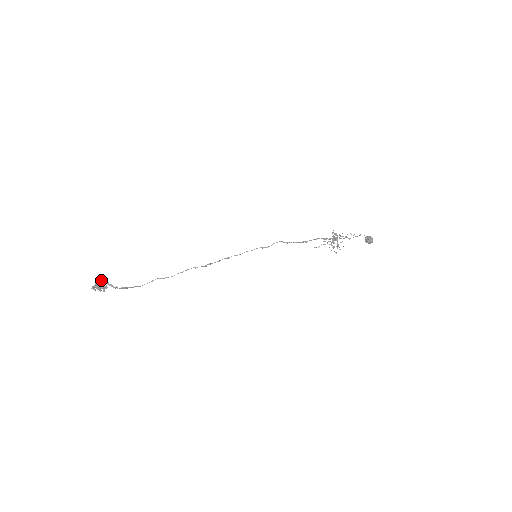
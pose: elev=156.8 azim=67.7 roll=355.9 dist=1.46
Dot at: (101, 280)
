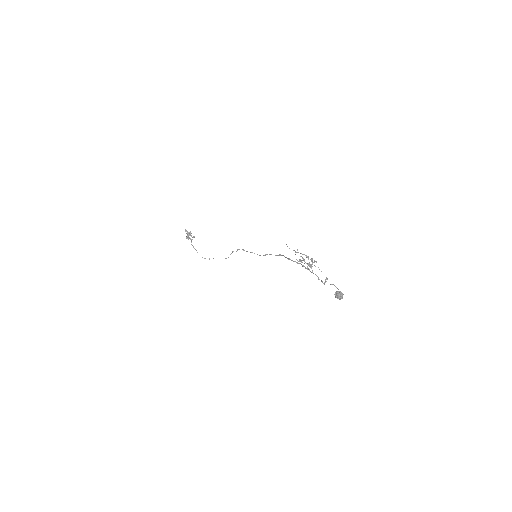
Dot at: (193, 236)
